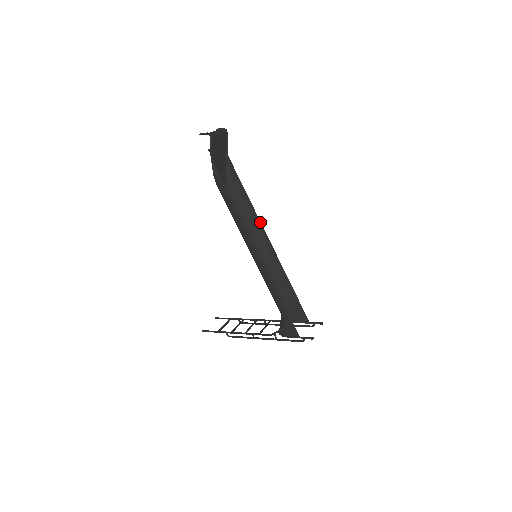
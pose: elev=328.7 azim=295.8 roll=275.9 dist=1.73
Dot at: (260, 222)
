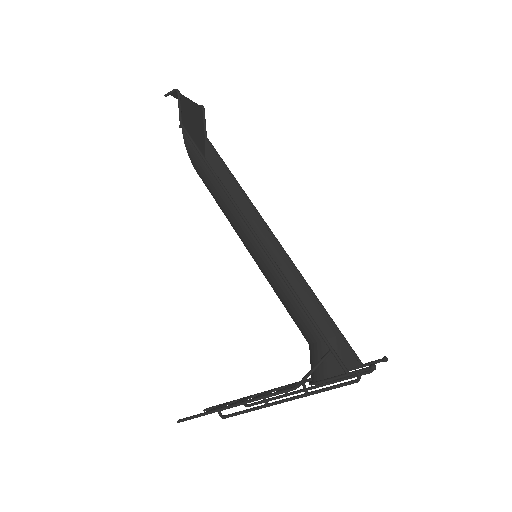
Dot at: (258, 212)
